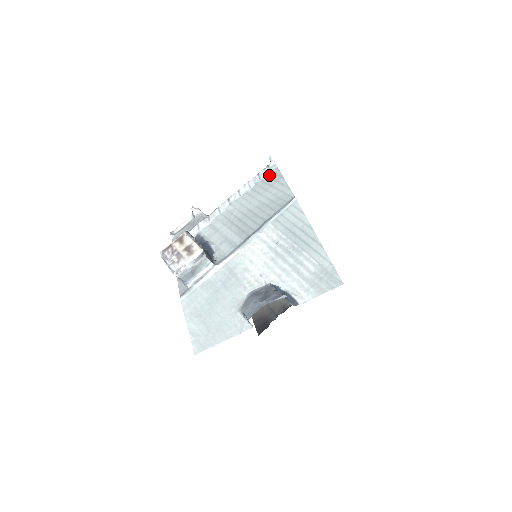
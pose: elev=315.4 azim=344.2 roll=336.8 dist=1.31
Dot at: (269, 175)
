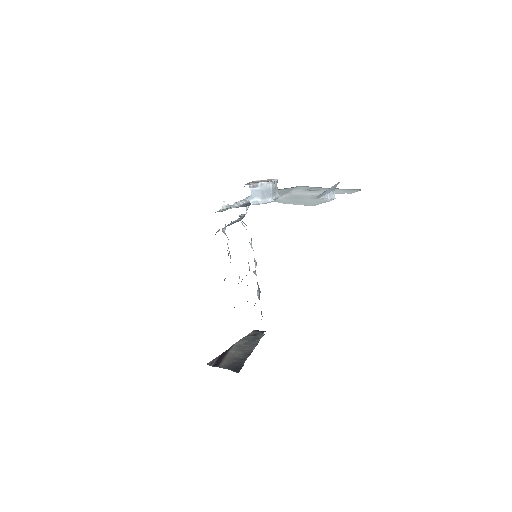
Dot at: occluded
